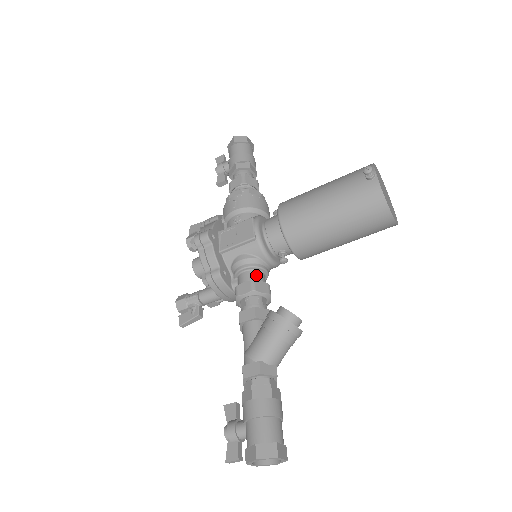
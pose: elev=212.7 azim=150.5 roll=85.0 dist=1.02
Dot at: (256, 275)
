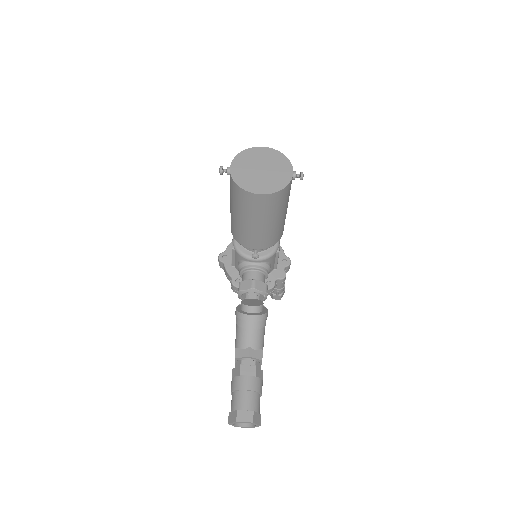
Dot at: (246, 276)
